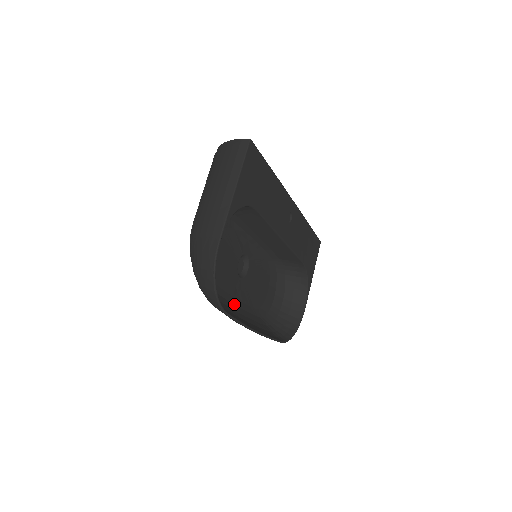
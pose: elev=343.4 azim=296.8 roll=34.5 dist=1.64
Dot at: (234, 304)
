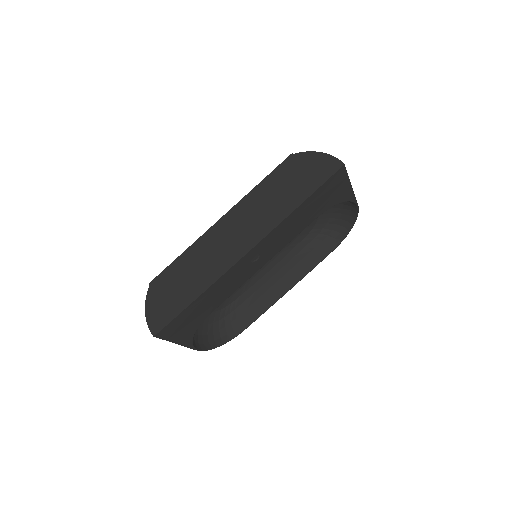
Dot at: (263, 276)
